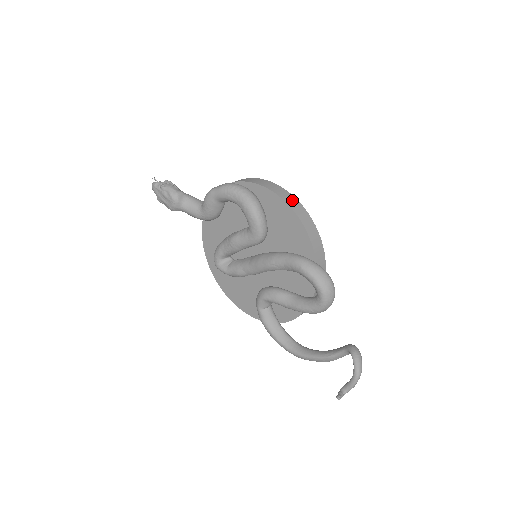
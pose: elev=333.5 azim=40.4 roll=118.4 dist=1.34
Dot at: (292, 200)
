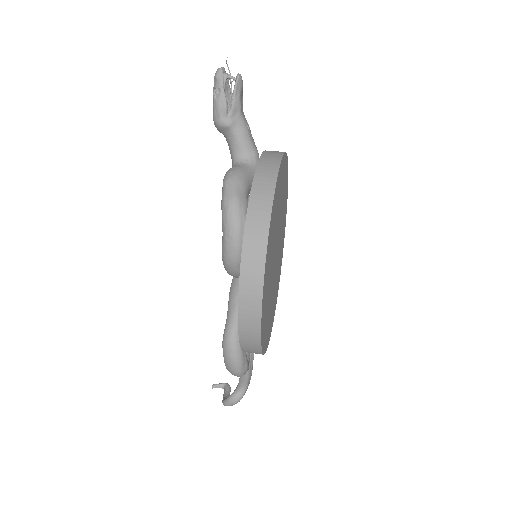
Dot at: (252, 310)
